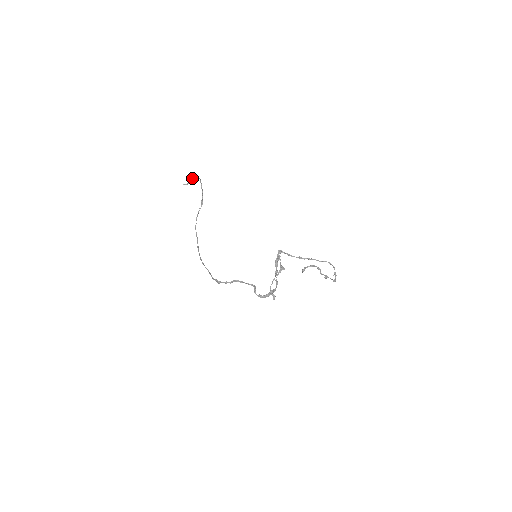
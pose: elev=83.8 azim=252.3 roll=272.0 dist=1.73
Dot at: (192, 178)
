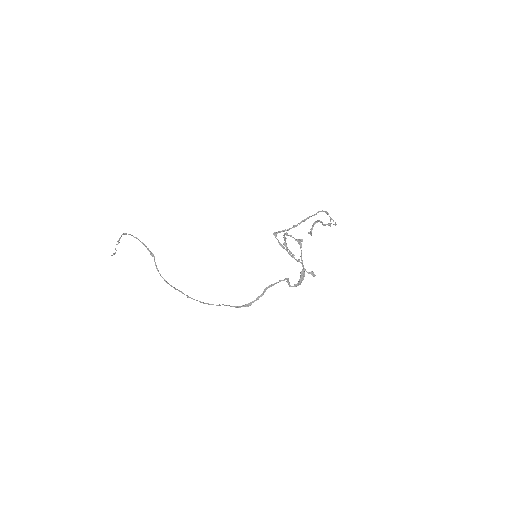
Dot at: (118, 241)
